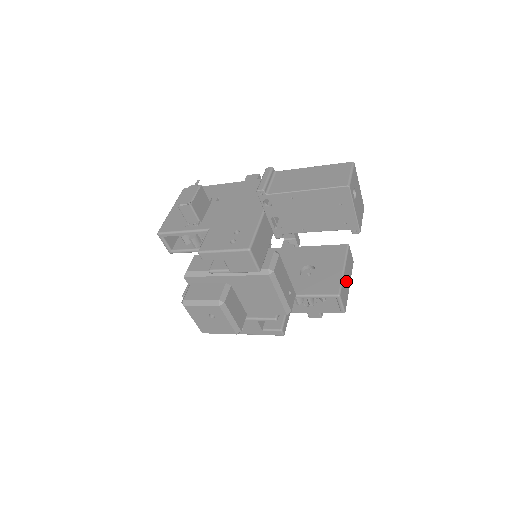
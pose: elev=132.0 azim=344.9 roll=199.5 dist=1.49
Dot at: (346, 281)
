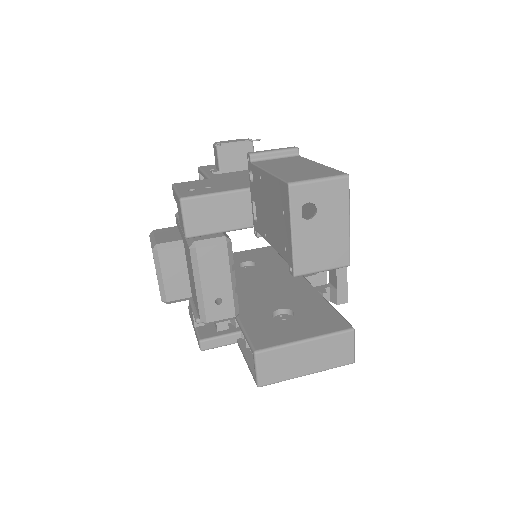
Dot at: (298, 358)
